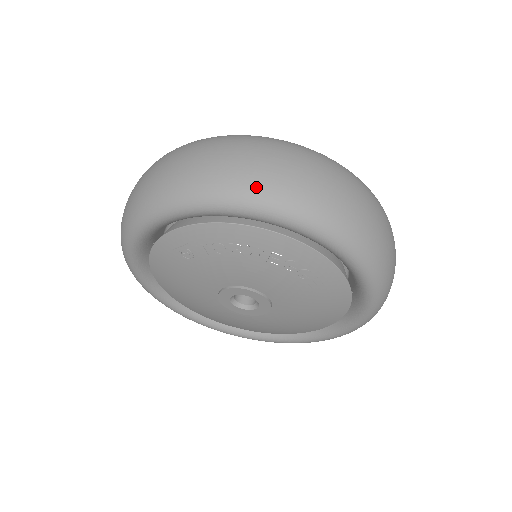
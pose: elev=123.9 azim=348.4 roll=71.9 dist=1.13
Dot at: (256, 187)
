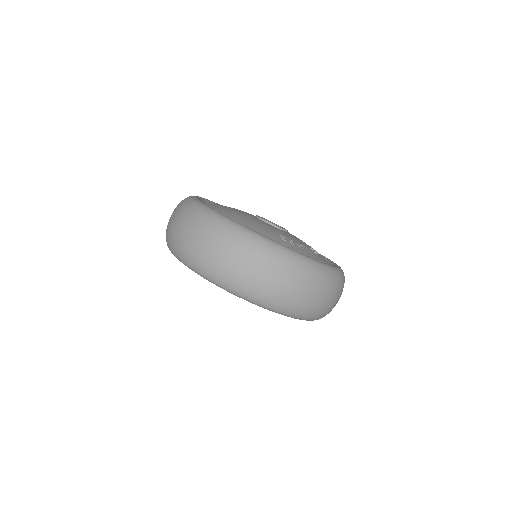
Dot at: (306, 314)
